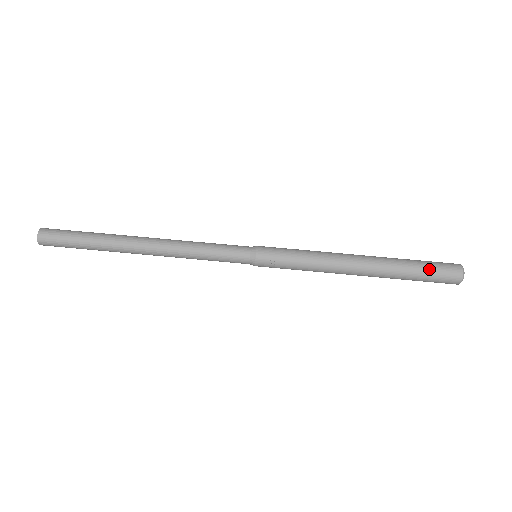
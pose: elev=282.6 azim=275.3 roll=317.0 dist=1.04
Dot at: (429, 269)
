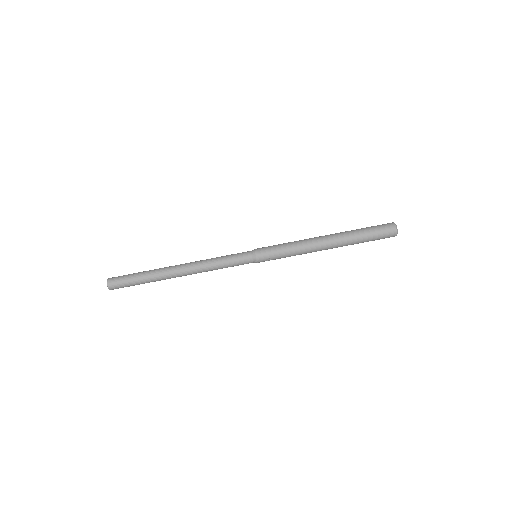
Dot at: (373, 234)
